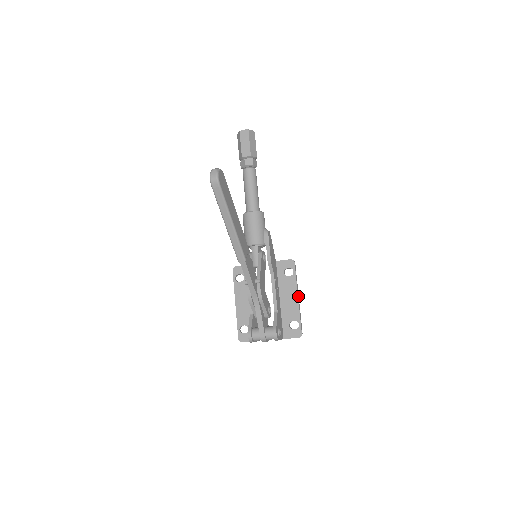
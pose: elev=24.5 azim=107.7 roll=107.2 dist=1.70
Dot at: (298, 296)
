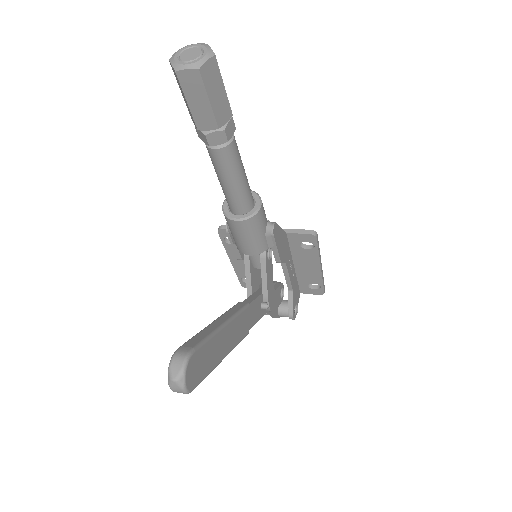
Dot at: (321, 265)
